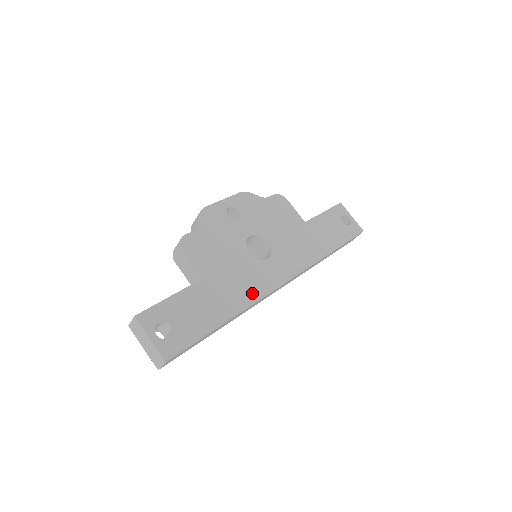
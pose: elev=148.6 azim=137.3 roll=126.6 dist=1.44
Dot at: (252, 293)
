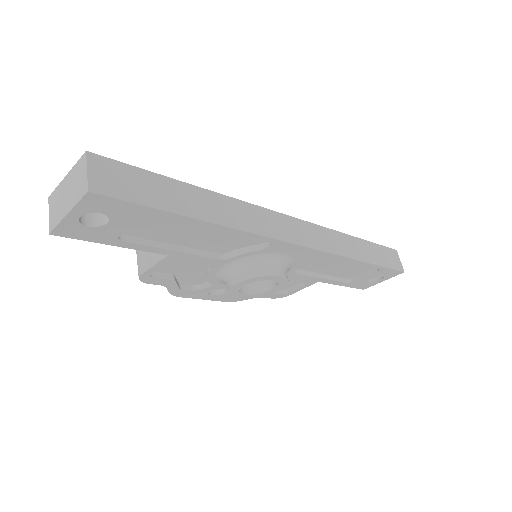
Dot at: occluded
